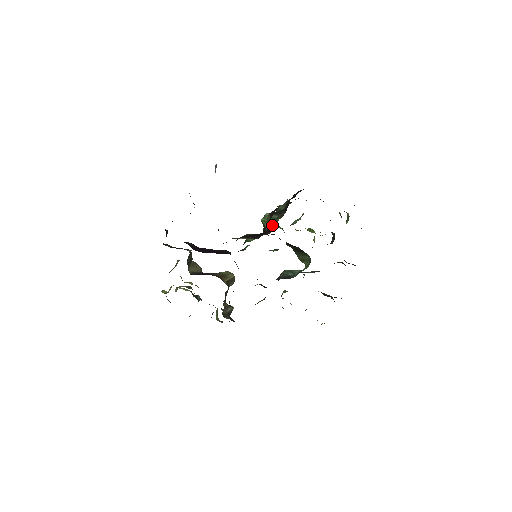
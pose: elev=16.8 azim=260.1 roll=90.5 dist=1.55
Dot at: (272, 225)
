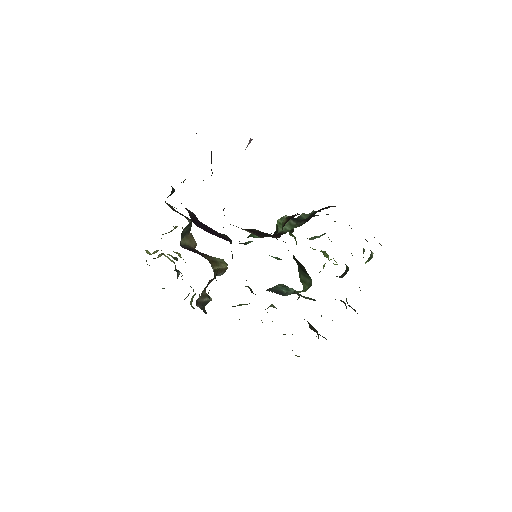
Dot at: (285, 230)
